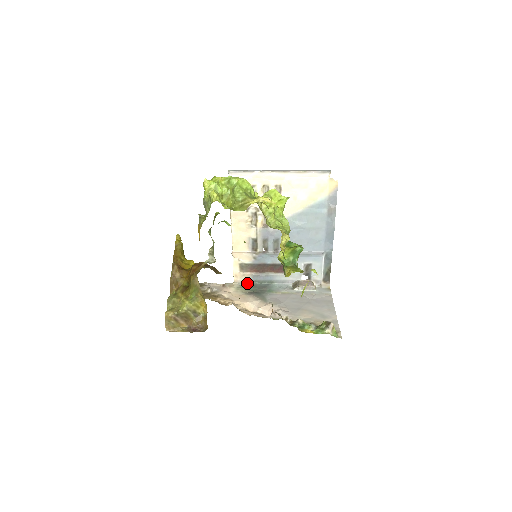
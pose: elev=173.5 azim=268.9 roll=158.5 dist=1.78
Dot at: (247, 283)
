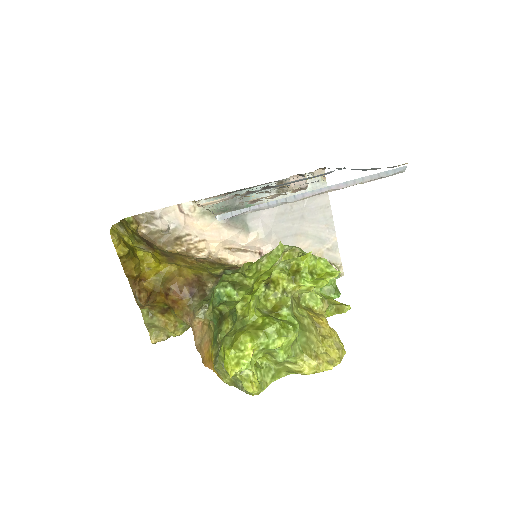
Dot at: occluded
